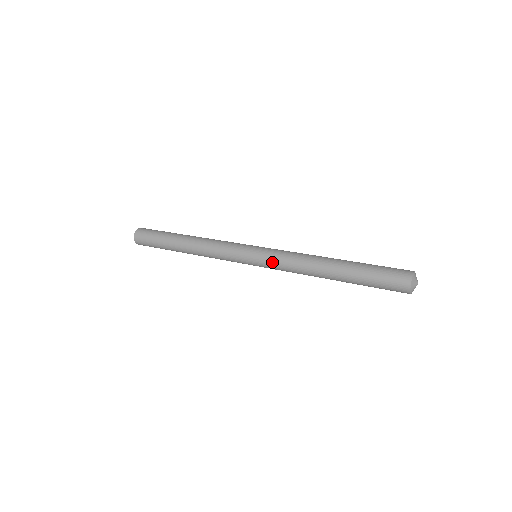
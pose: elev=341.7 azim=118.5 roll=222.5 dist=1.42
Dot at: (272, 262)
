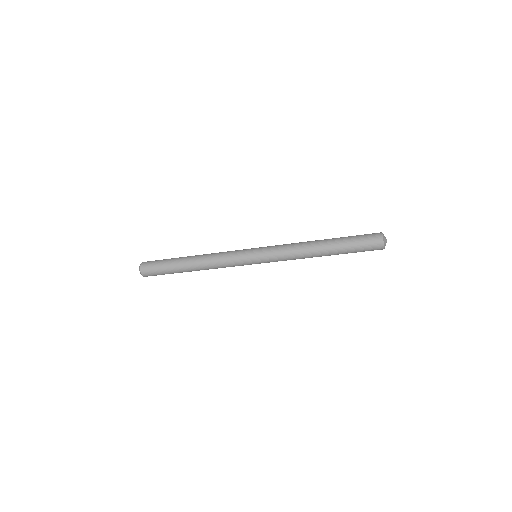
Dot at: (272, 252)
